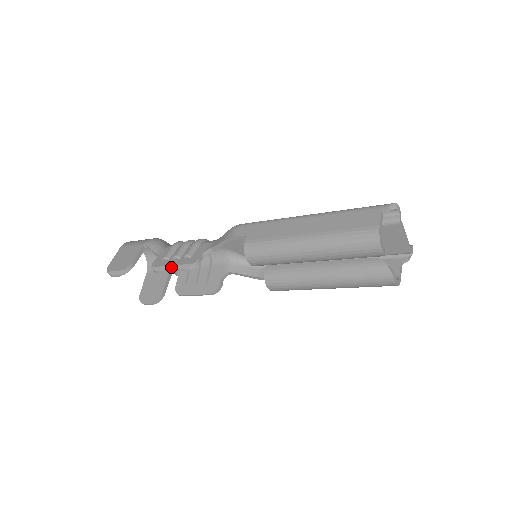
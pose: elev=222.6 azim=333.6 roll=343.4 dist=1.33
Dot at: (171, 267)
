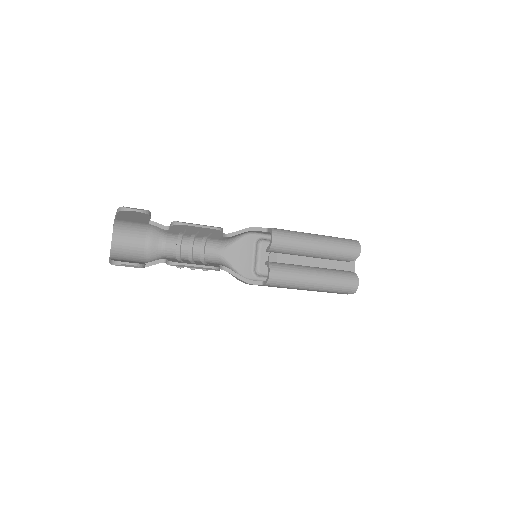
Dot at: (199, 224)
